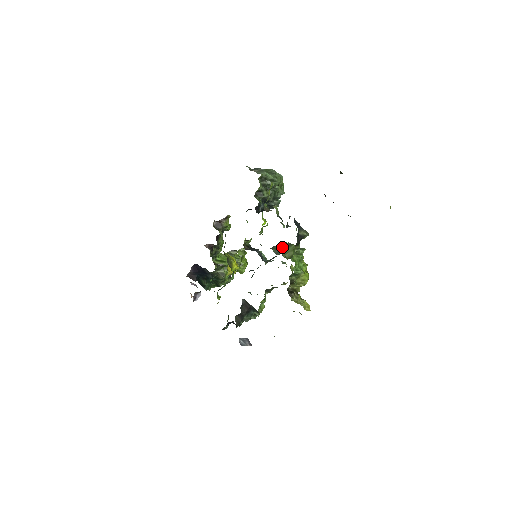
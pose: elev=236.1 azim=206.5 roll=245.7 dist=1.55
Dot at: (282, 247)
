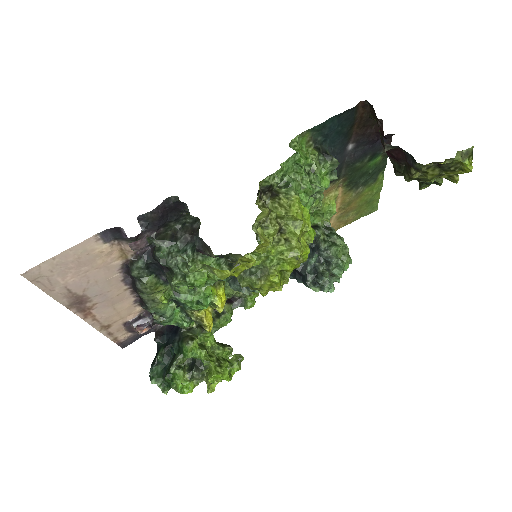
Dot at: occluded
